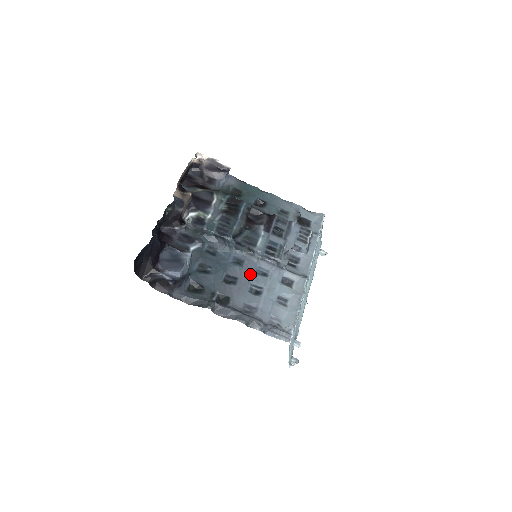
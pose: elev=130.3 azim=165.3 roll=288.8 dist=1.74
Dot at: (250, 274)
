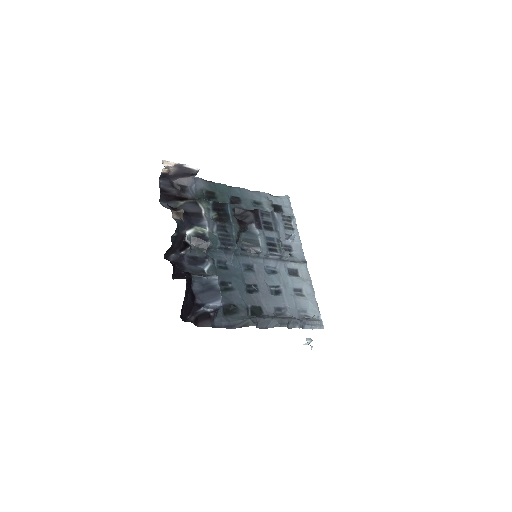
Dot at: (264, 276)
